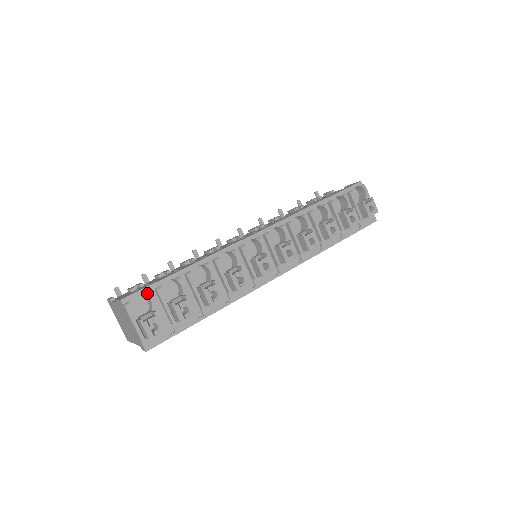
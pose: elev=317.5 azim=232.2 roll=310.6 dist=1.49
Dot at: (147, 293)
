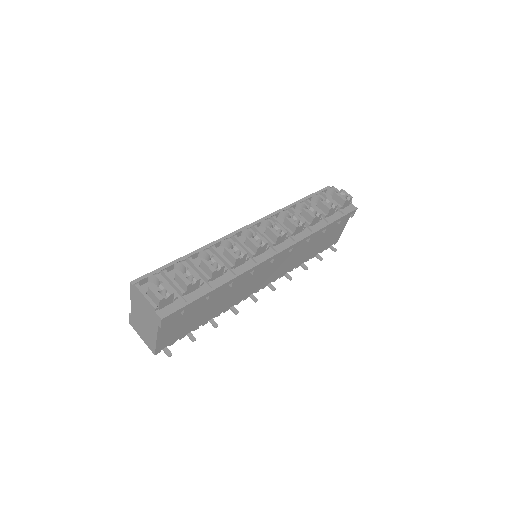
Dot at: (153, 274)
